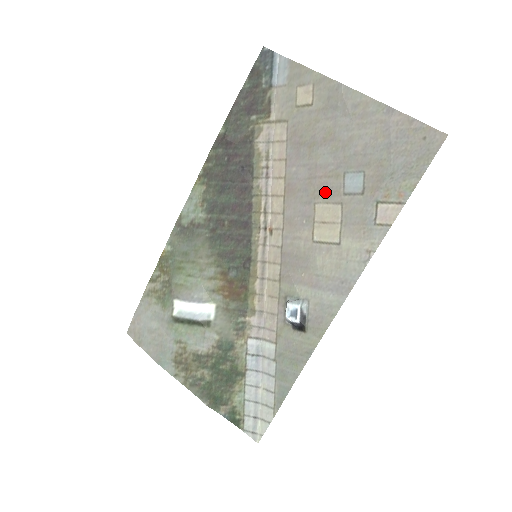
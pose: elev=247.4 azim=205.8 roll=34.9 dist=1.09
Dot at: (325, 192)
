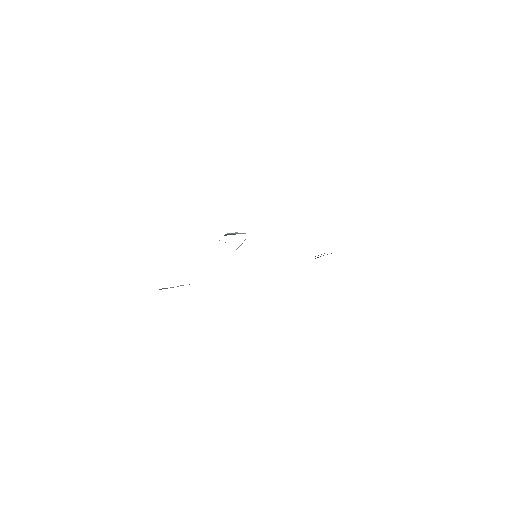
Dot at: occluded
